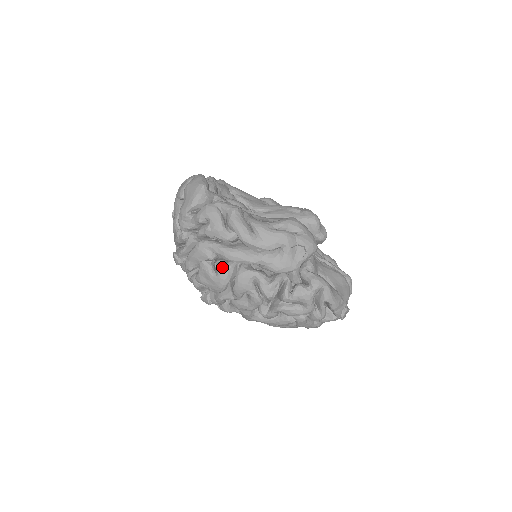
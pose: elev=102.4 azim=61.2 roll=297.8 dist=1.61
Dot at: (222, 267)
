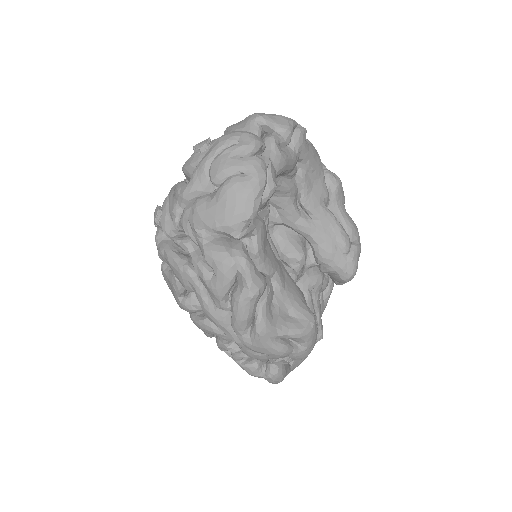
Dot at: (194, 302)
